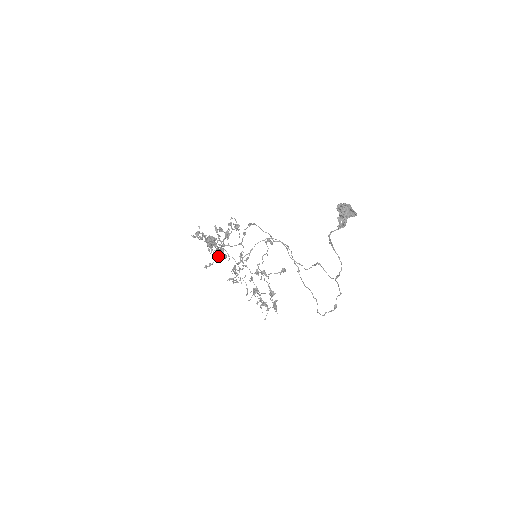
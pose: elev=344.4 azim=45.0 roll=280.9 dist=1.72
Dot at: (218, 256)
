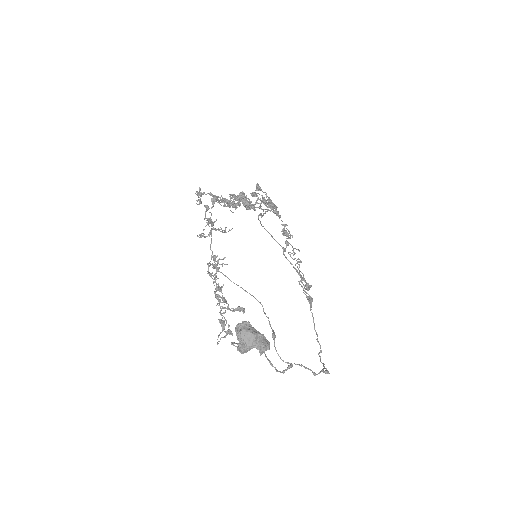
Dot at: (219, 229)
